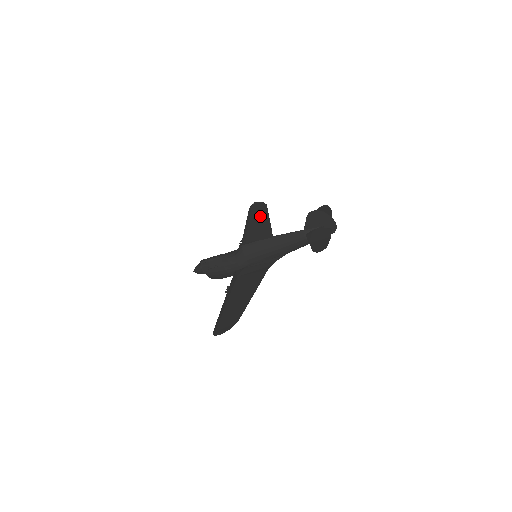
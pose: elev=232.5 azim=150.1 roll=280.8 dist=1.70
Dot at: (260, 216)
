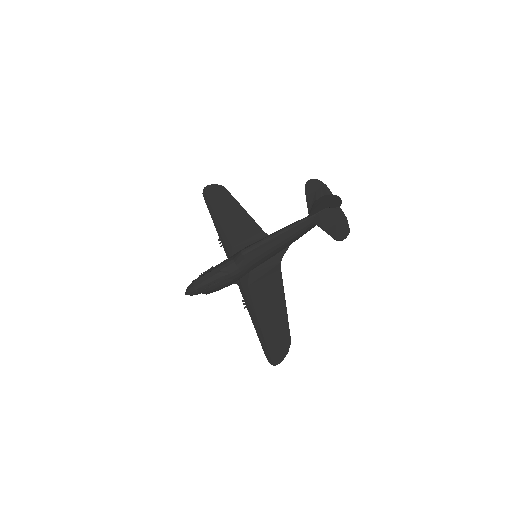
Dot at: (225, 203)
